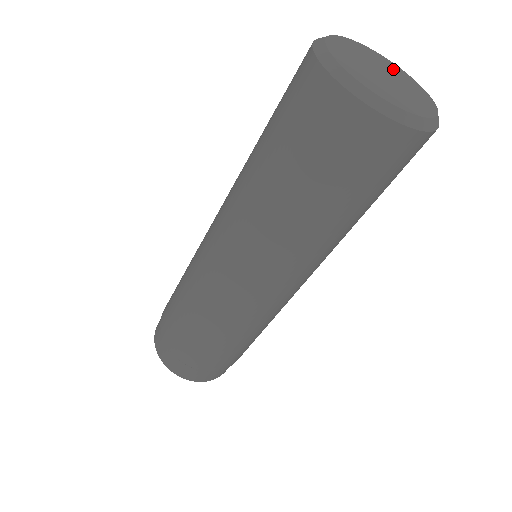
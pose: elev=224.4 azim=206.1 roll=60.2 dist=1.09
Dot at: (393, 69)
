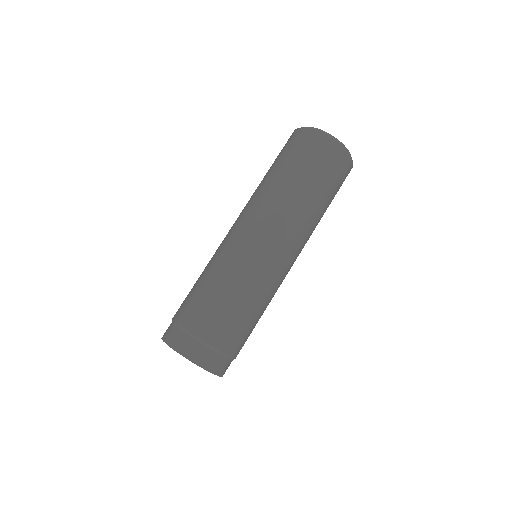
Dot at: occluded
